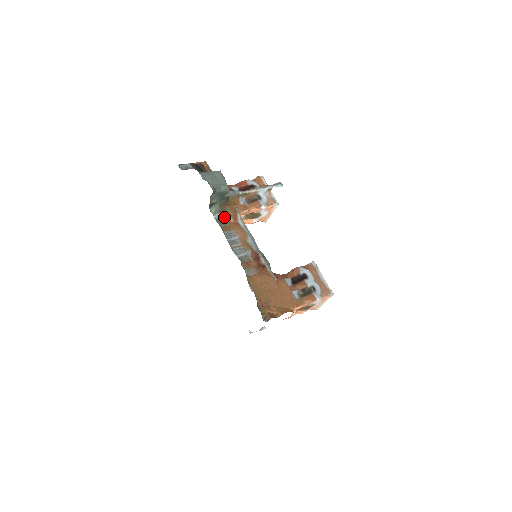
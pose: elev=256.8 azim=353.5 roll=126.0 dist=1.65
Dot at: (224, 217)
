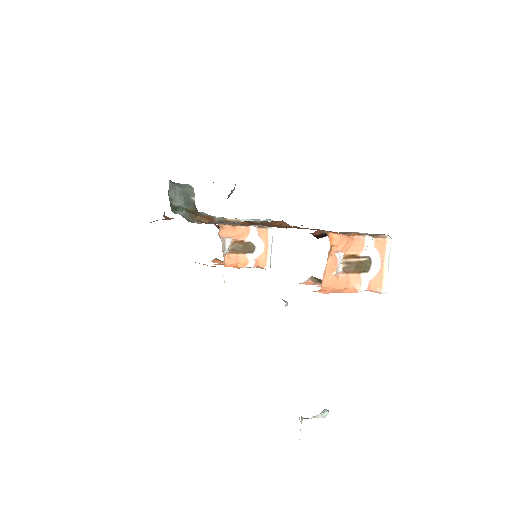
Dot at: (195, 220)
